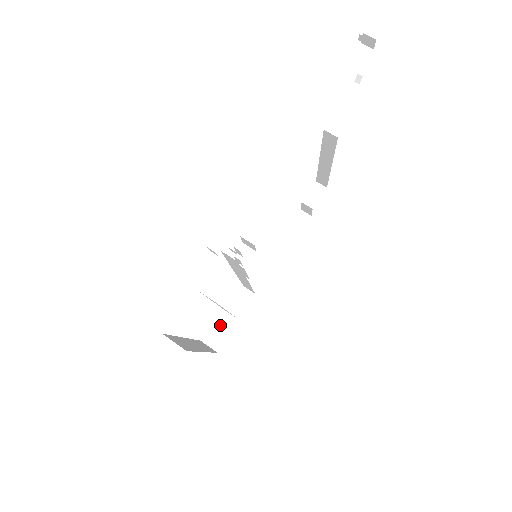
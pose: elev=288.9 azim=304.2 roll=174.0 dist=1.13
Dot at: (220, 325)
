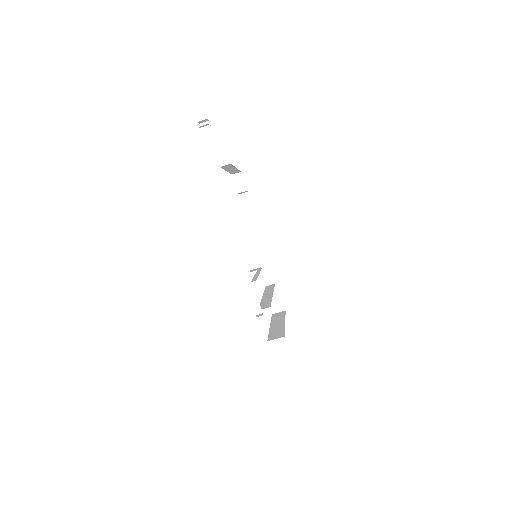
Dot at: (272, 298)
